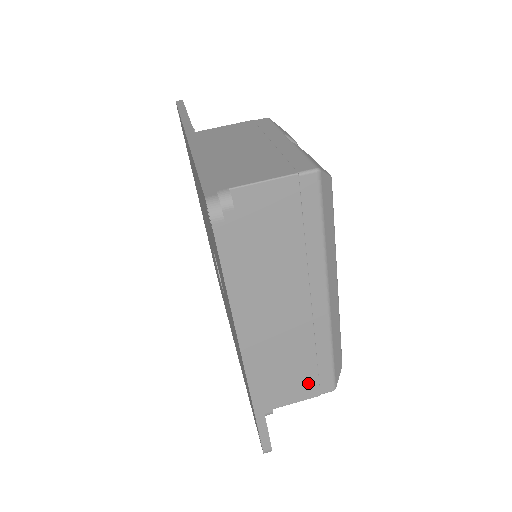
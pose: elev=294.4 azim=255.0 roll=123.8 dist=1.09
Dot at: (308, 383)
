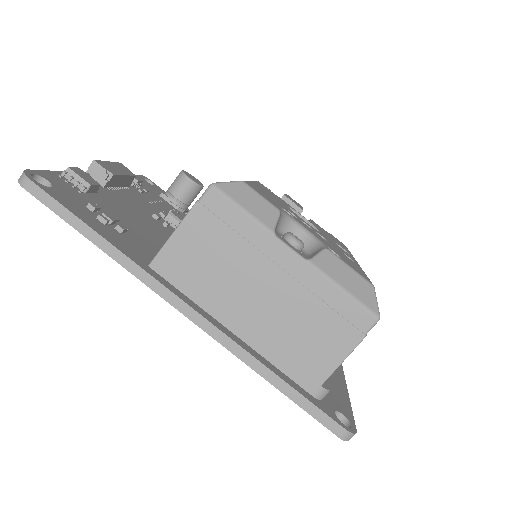
Dot at: occluded
